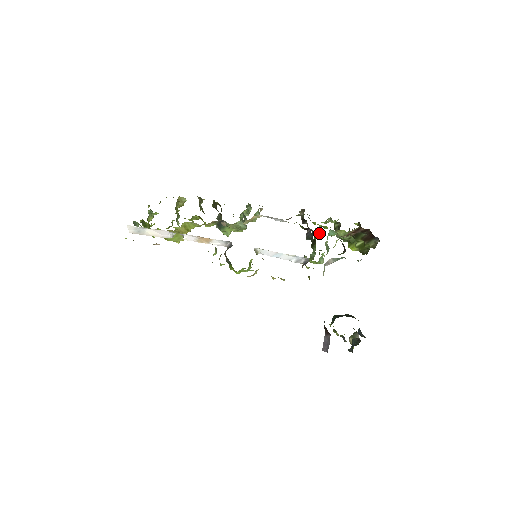
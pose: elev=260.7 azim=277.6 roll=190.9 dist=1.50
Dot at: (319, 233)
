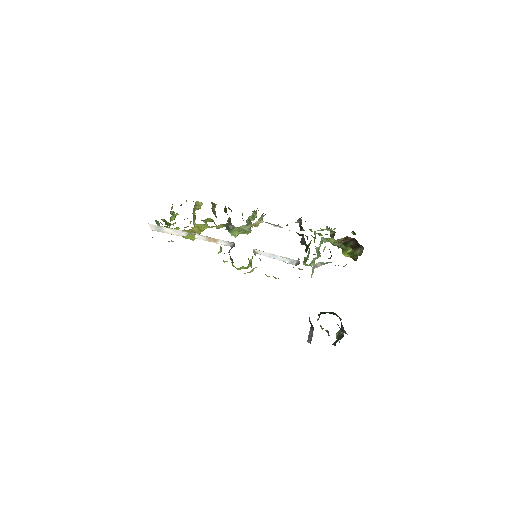
Dot at: (314, 239)
